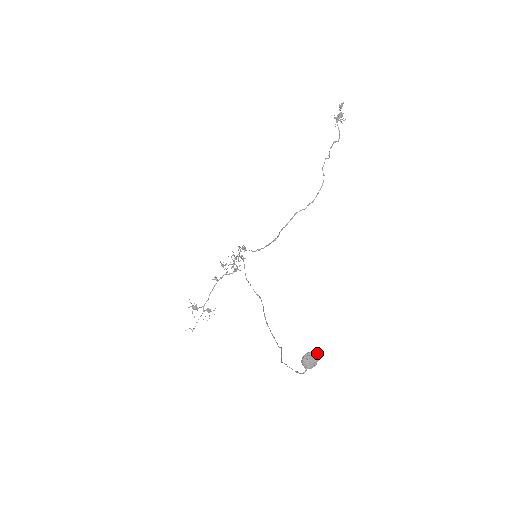
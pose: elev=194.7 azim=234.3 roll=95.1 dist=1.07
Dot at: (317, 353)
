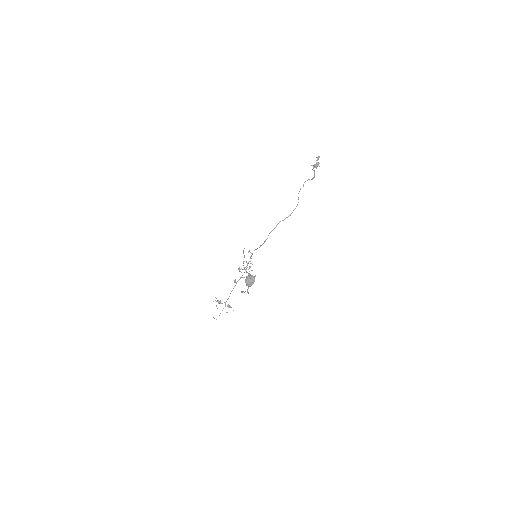
Dot at: (254, 276)
